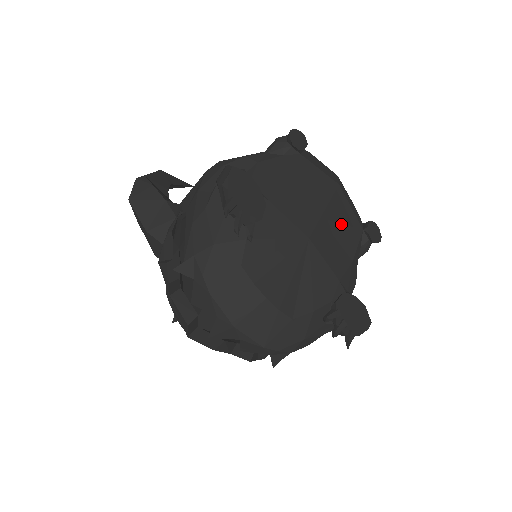
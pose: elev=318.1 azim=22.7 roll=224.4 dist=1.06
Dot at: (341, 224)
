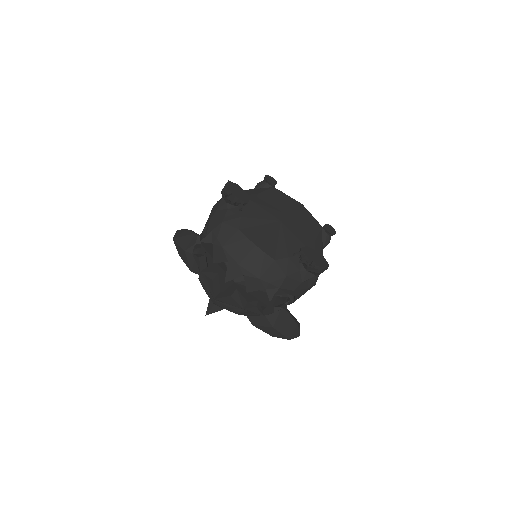
Dot at: (304, 221)
